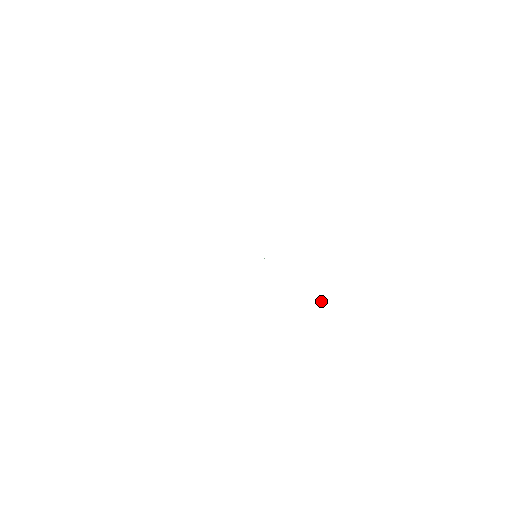
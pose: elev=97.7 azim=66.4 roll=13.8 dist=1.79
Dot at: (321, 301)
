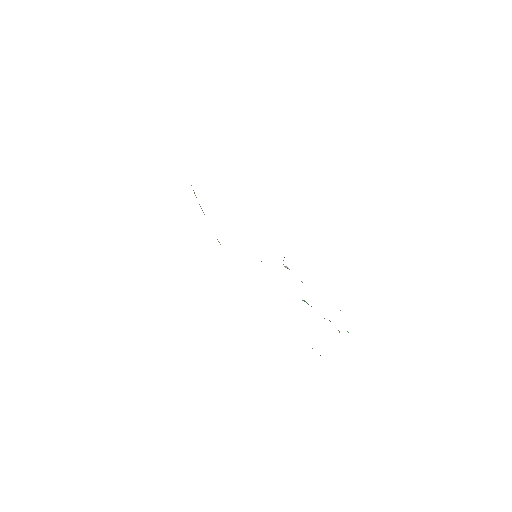
Dot at: occluded
